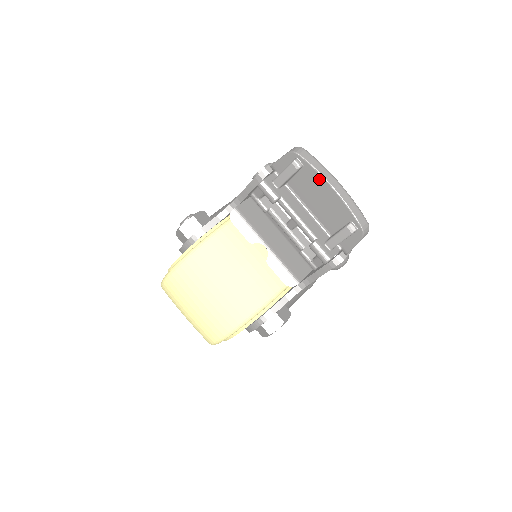
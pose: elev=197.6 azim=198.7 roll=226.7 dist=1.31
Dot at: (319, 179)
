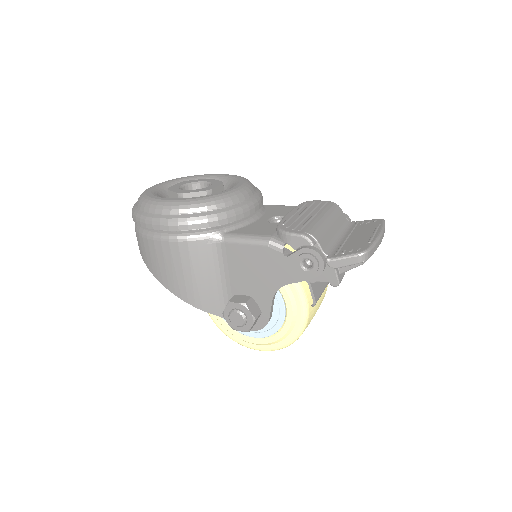
Dot at: occluded
